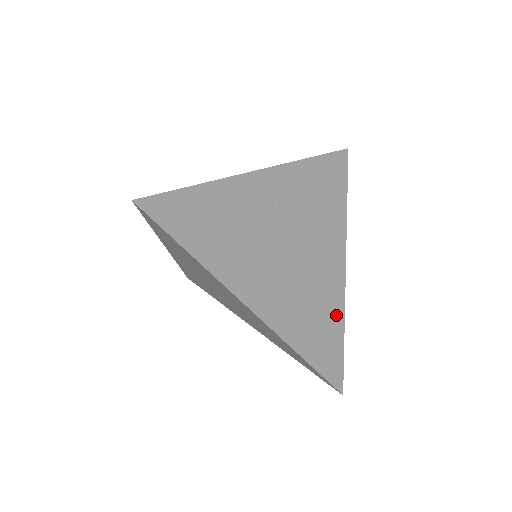
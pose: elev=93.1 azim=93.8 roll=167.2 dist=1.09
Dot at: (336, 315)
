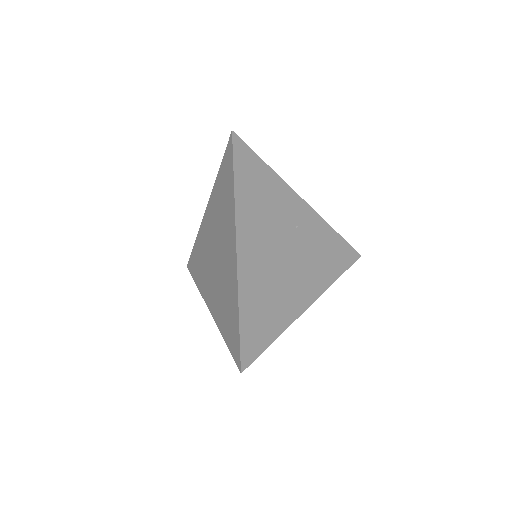
Dot at: (279, 324)
